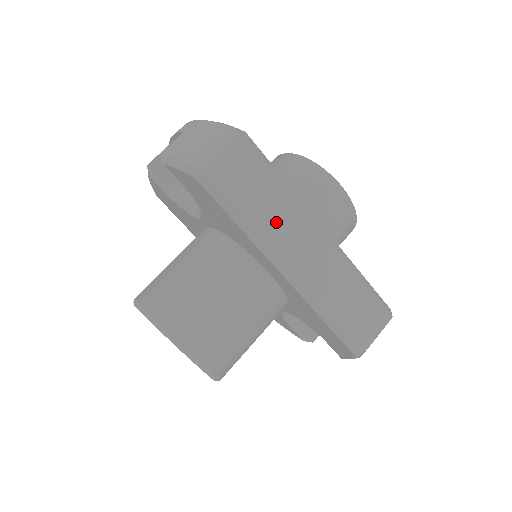
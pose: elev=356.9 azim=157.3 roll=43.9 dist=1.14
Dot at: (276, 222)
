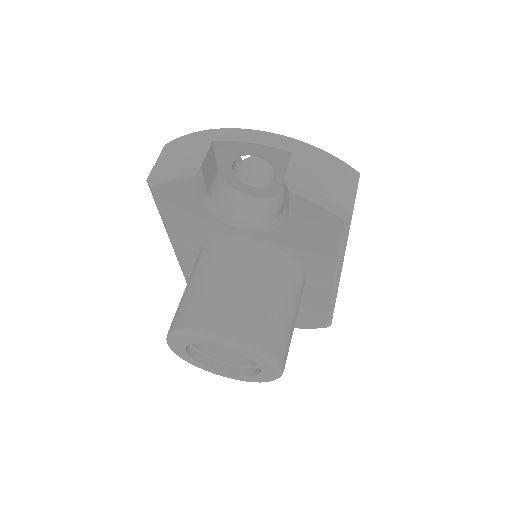
Dot at: occluded
